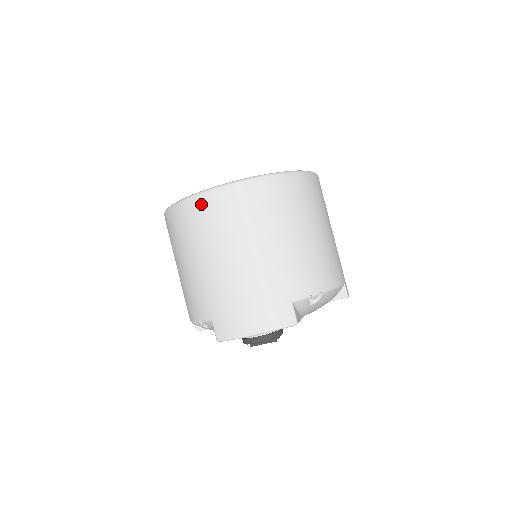
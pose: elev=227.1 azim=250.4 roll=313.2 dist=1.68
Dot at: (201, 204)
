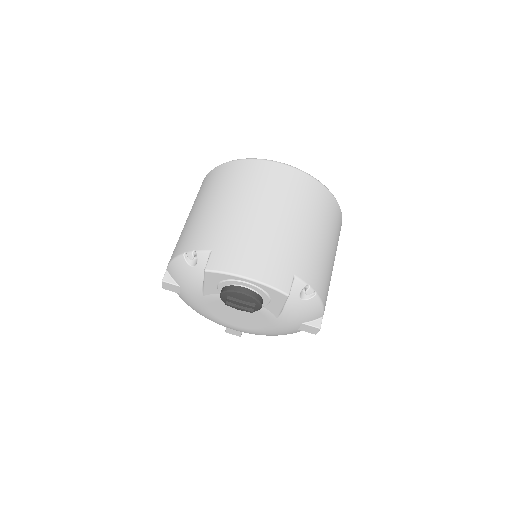
Dot at: (263, 166)
